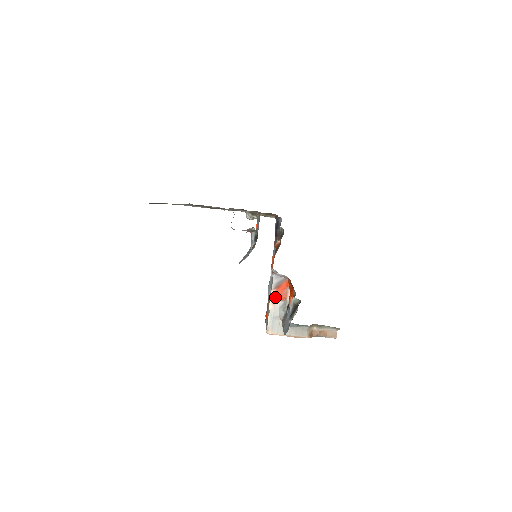
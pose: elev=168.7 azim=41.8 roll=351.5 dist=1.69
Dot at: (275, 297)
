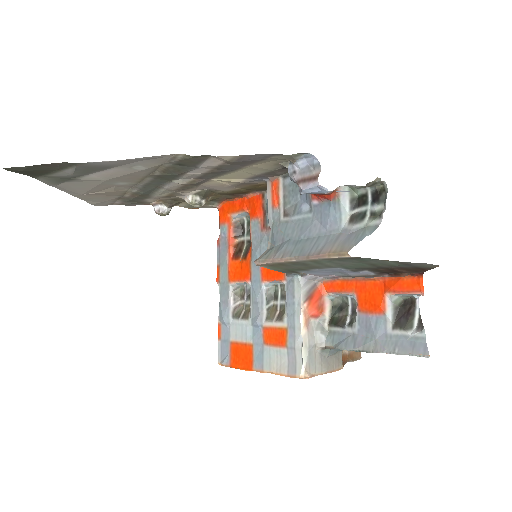
Dot at: (308, 314)
